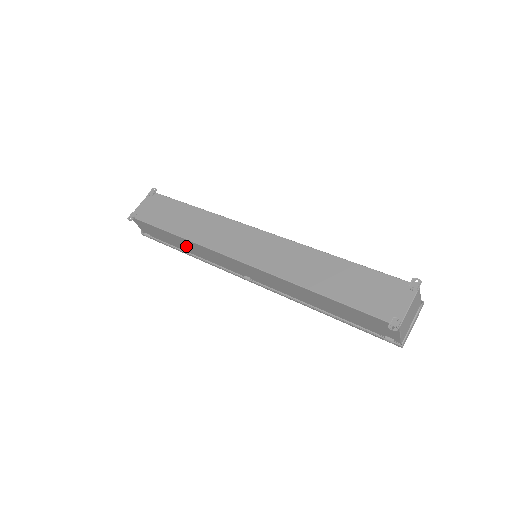
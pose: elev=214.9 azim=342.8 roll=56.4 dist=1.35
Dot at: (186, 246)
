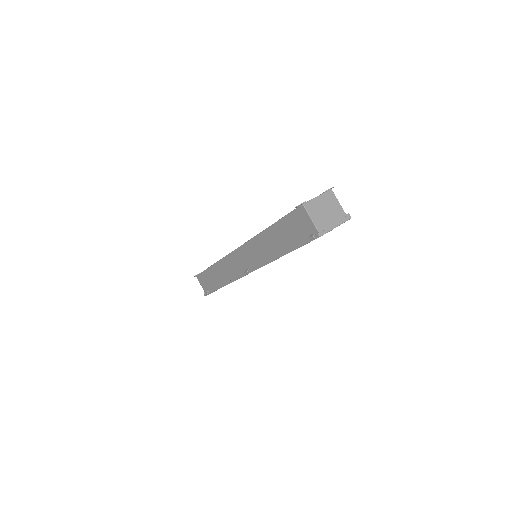
Dot at: (220, 275)
